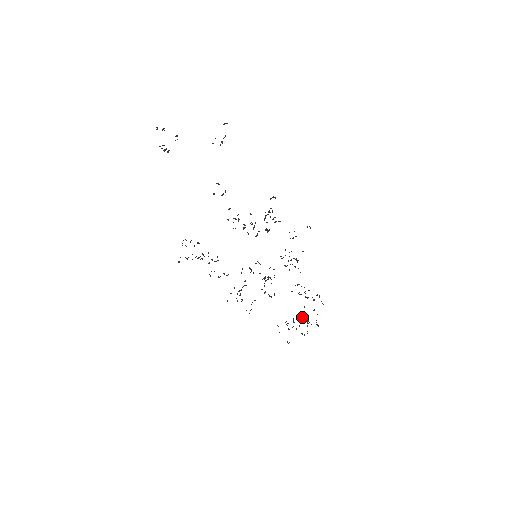
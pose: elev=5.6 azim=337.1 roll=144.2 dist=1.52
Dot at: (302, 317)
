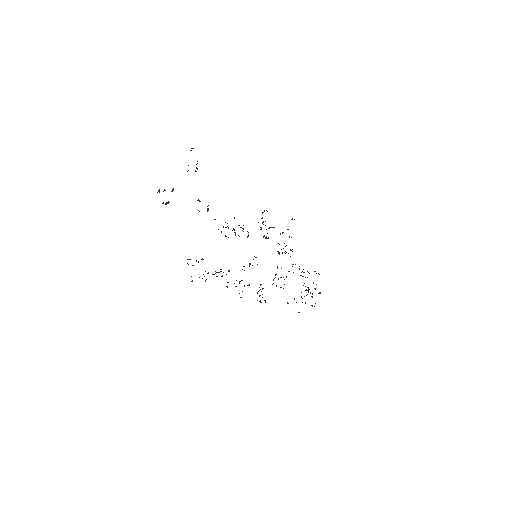
Dot at: (305, 290)
